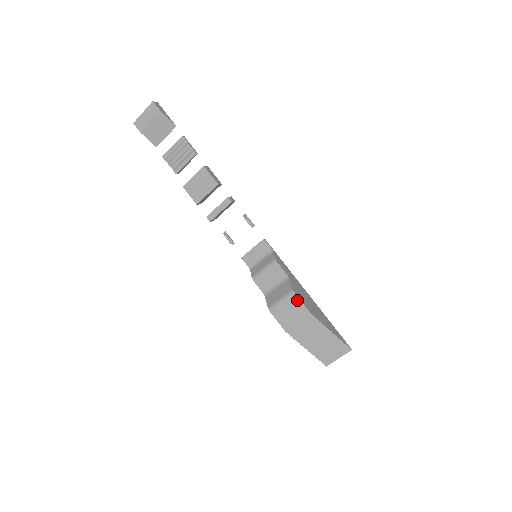
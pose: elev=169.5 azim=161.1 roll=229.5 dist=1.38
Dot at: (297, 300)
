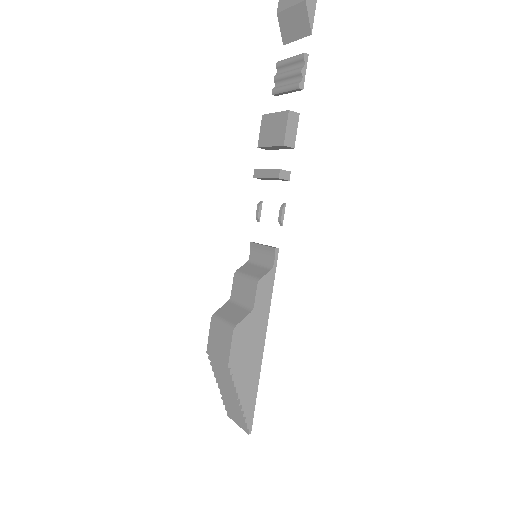
Dot at: (230, 339)
